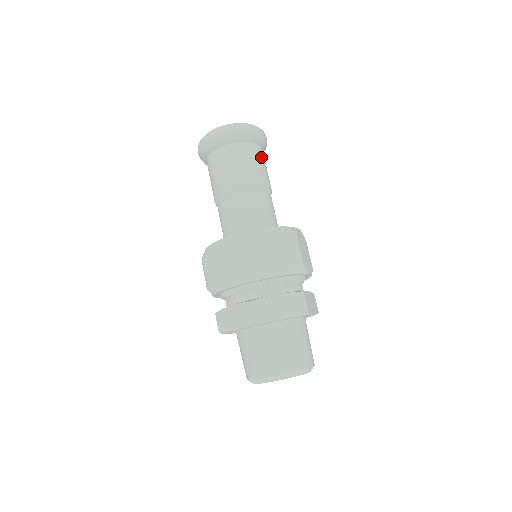
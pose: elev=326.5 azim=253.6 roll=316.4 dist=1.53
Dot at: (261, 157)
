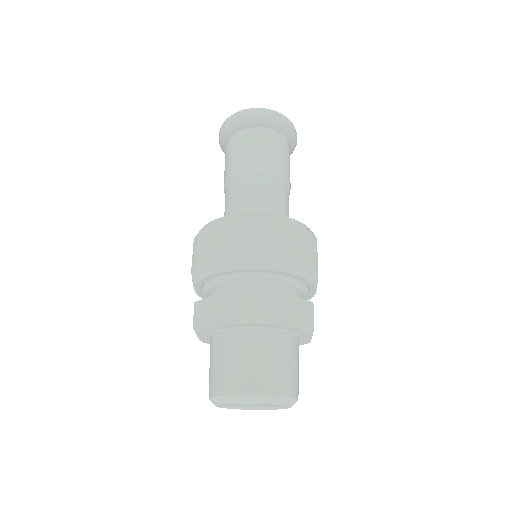
Dot at: (289, 156)
